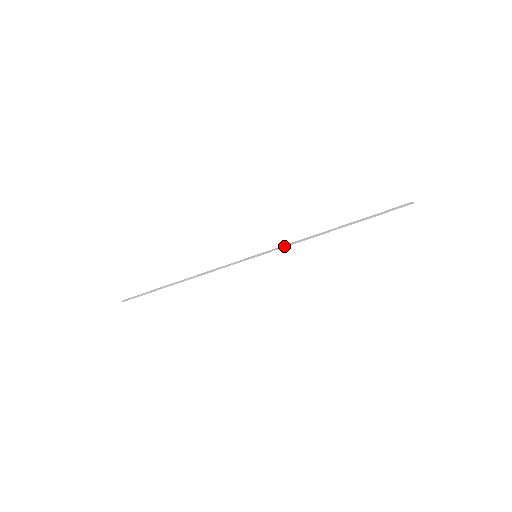
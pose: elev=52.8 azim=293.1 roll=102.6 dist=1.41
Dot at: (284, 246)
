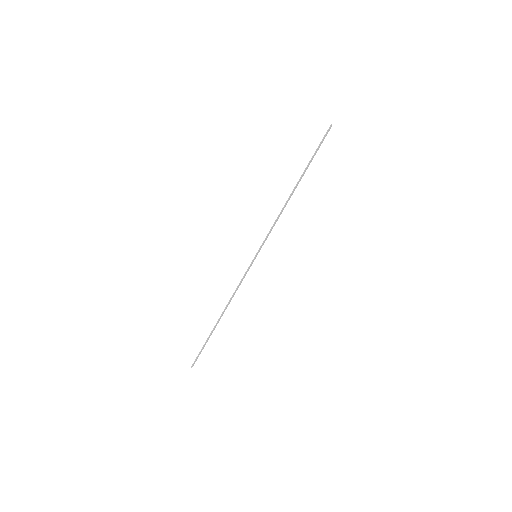
Dot at: occluded
